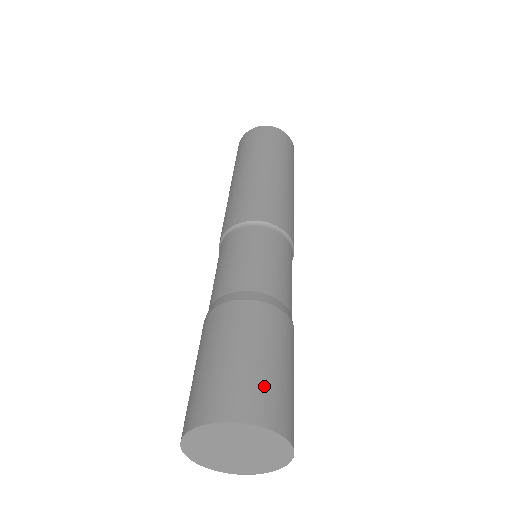
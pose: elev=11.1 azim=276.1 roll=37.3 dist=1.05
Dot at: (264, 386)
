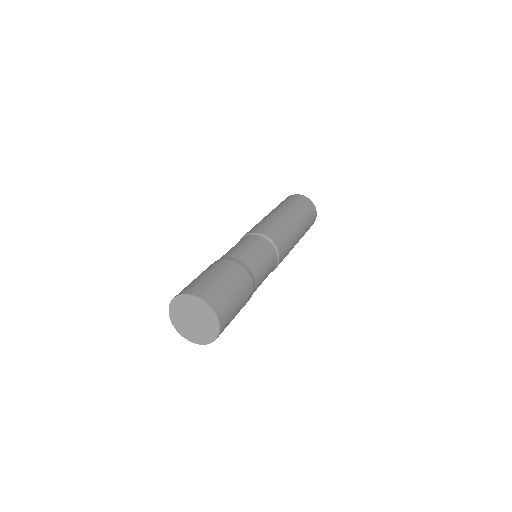
Dot at: (201, 284)
